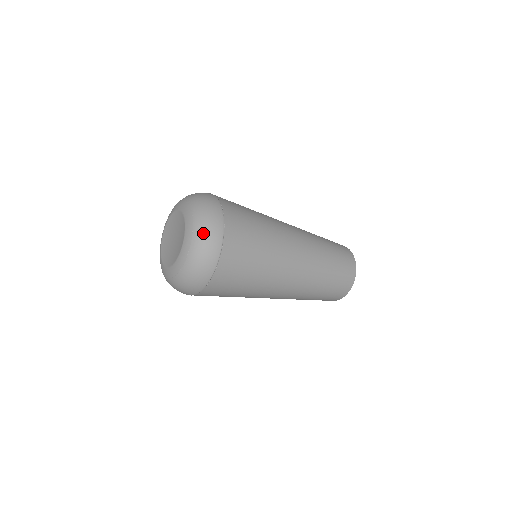
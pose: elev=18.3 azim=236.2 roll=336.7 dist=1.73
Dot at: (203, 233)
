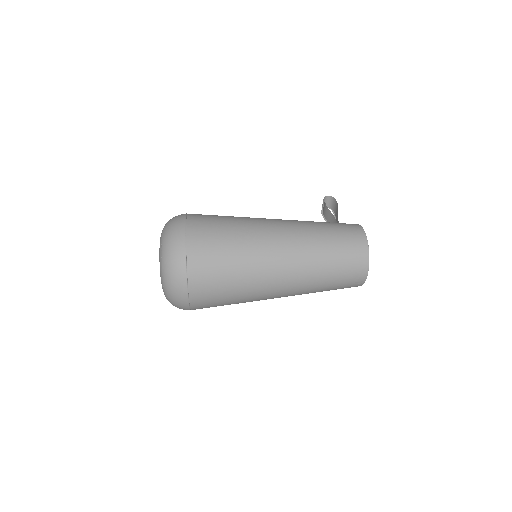
Dot at: (170, 287)
